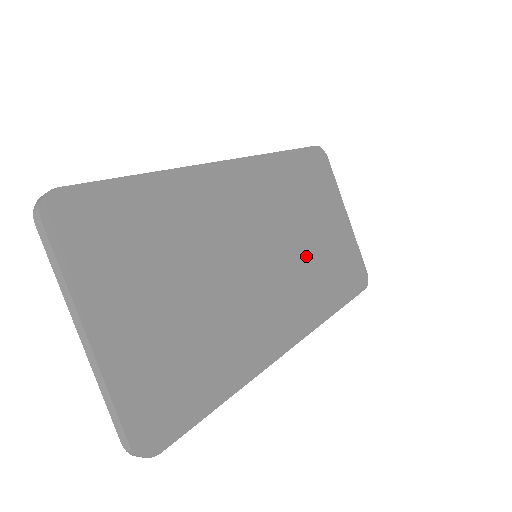
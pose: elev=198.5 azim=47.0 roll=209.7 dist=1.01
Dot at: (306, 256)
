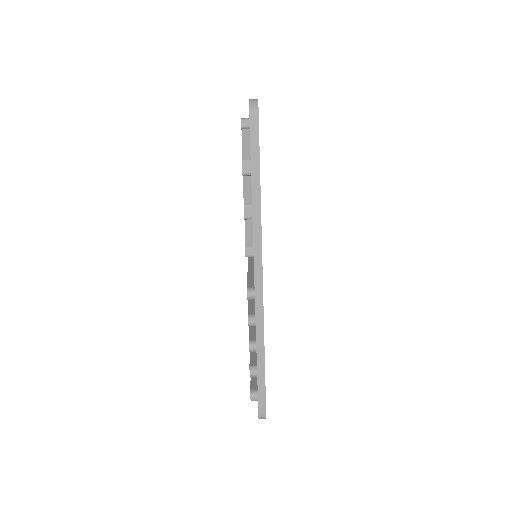
Dot at: occluded
